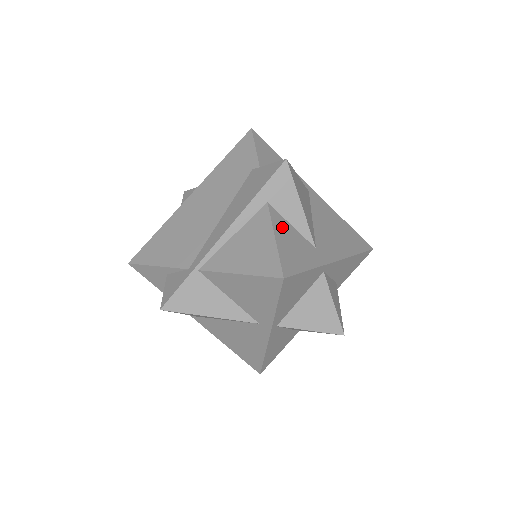
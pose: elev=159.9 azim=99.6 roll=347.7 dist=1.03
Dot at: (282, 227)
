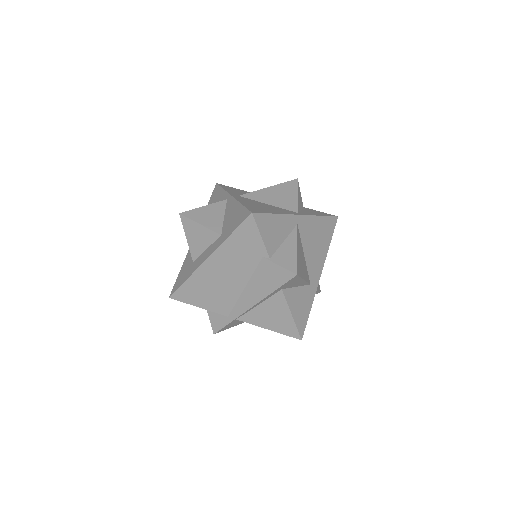
Dot at: (293, 299)
